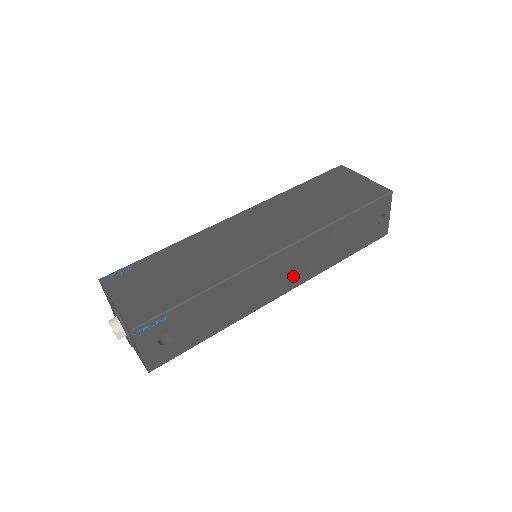
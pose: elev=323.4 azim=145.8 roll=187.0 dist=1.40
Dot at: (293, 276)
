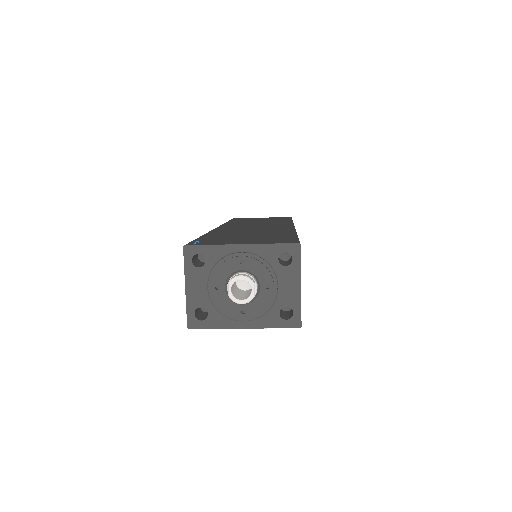
Dot at: occluded
